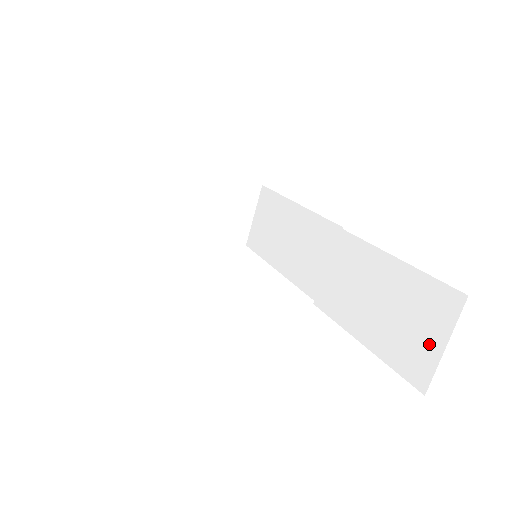
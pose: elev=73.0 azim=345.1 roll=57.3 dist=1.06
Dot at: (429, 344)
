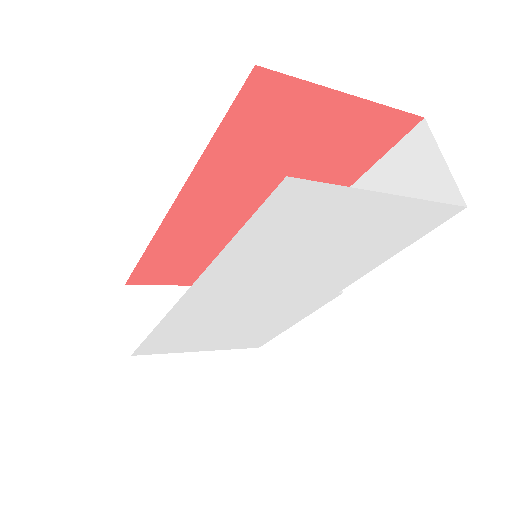
Dot at: (433, 176)
